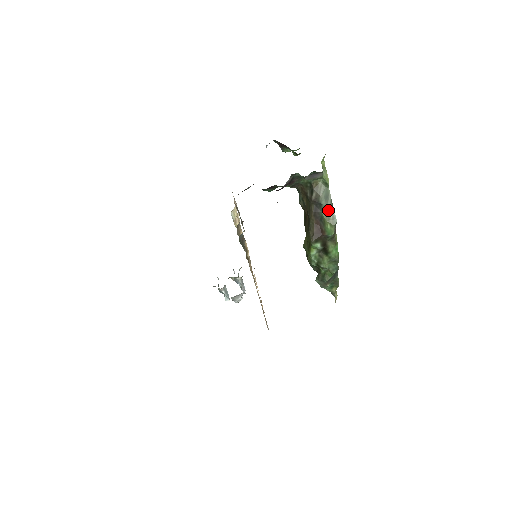
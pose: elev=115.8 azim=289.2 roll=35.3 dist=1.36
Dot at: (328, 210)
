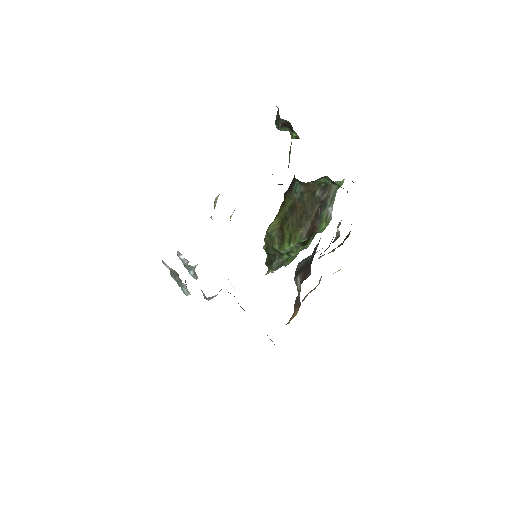
Dot at: (329, 210)
